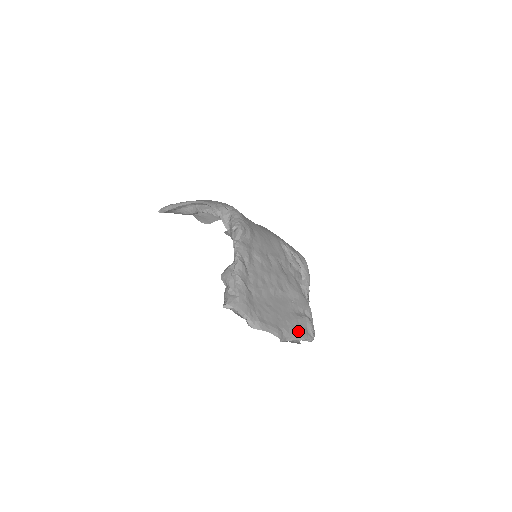
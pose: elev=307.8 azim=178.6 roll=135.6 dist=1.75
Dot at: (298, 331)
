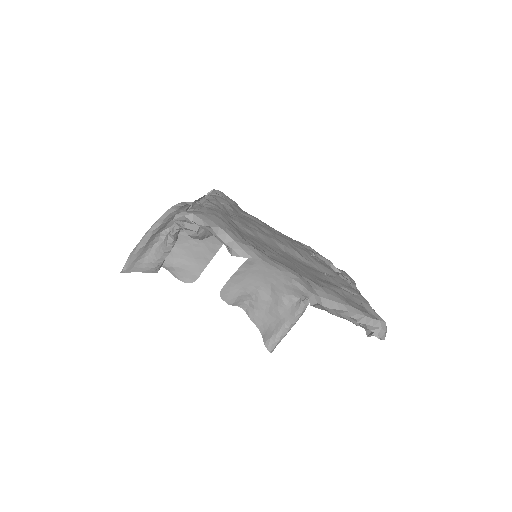
Dot at: (346, 300)
